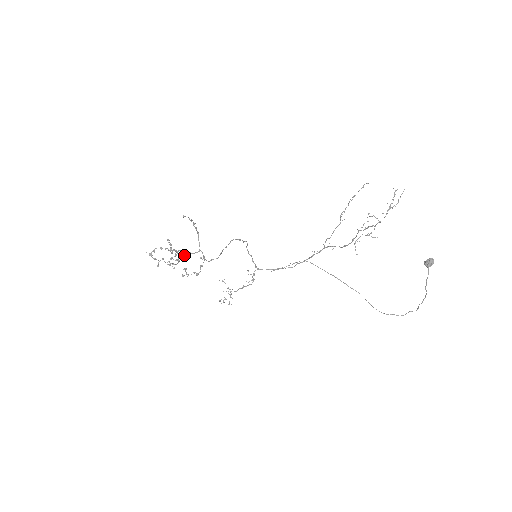
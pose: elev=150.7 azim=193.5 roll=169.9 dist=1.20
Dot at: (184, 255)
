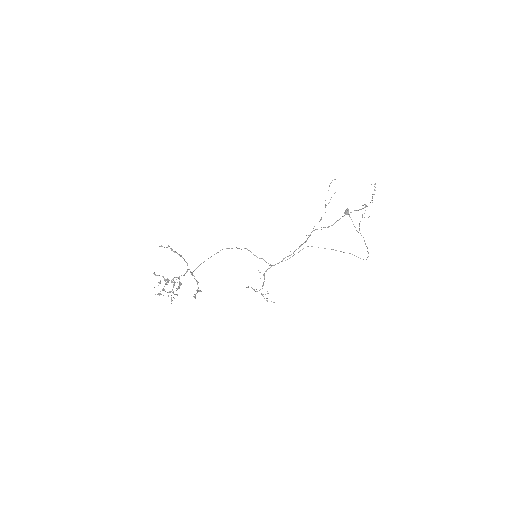
Dot at: occluded
